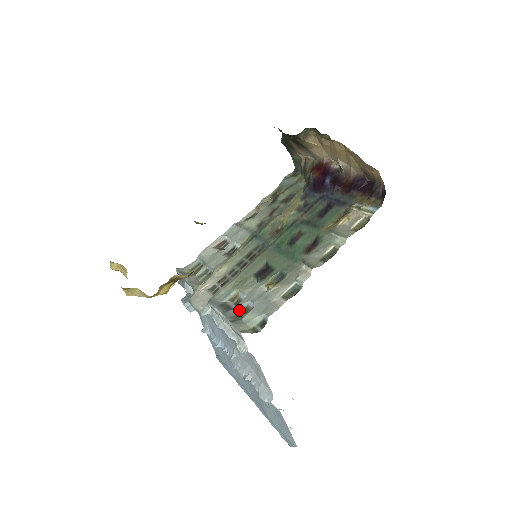
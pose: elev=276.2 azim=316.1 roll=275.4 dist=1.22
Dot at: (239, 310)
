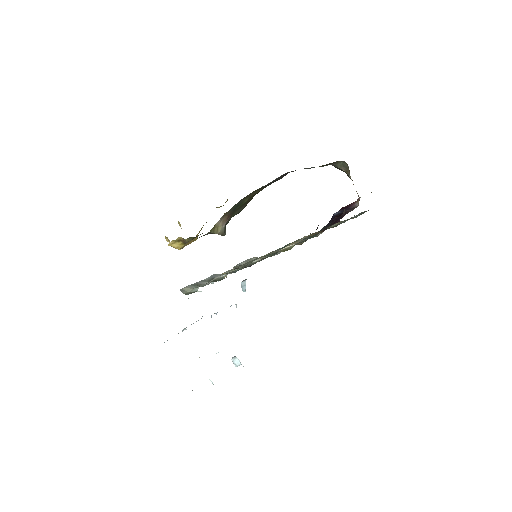
Dot at: (209, 283)
